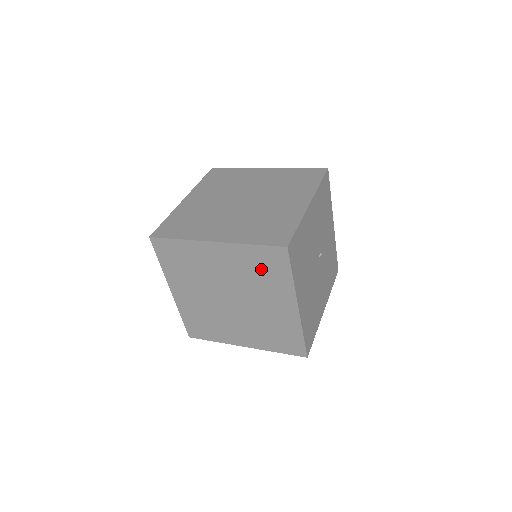
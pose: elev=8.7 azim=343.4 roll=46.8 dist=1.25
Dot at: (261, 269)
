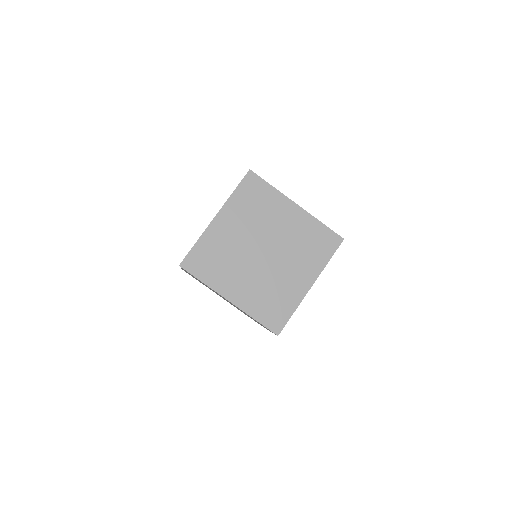
Dot at: (255, 320)
